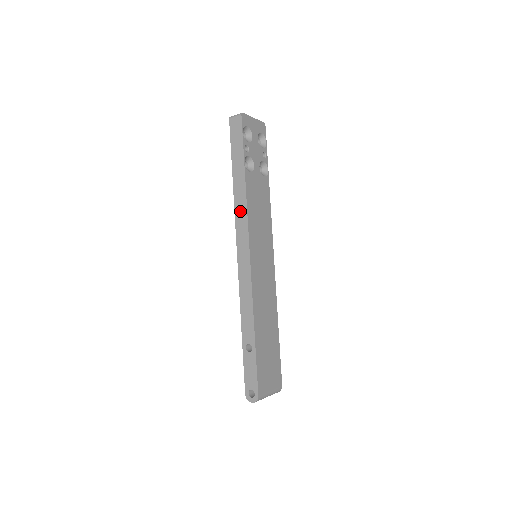
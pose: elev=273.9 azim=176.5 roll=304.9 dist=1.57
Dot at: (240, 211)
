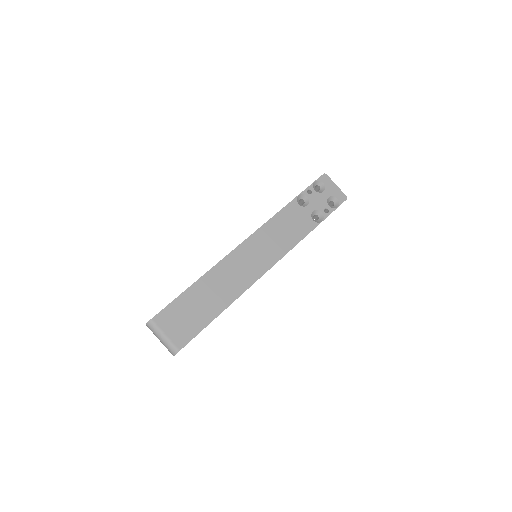
Dot at: occluded
